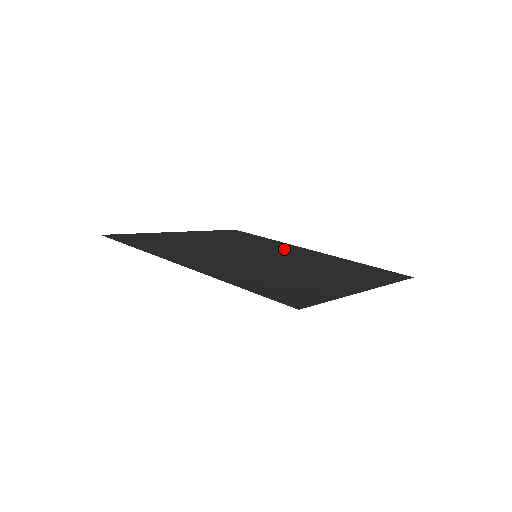
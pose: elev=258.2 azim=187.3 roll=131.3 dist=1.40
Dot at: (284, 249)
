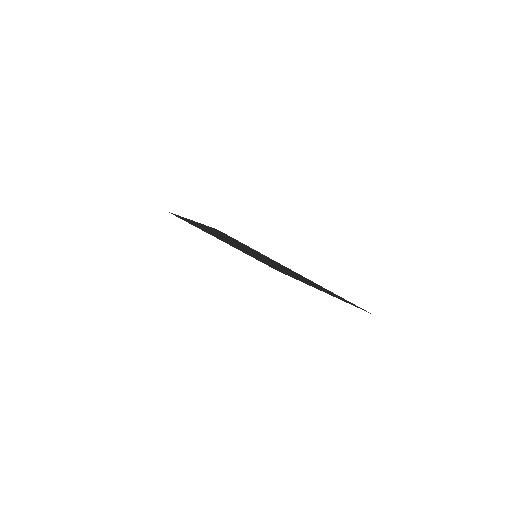
Dot at: (291, 275)
